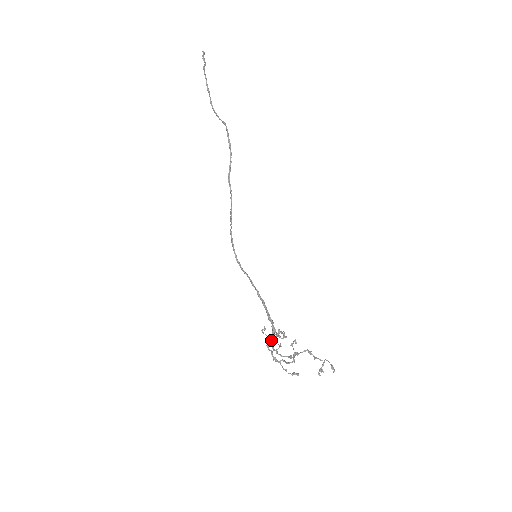
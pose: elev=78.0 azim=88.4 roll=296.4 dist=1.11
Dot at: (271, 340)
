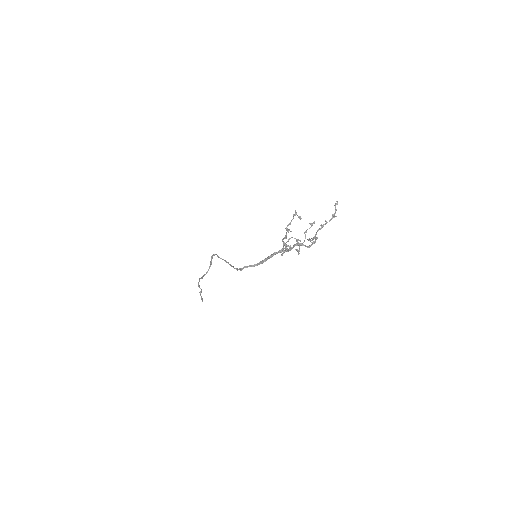
Dot at: (283, 239)
